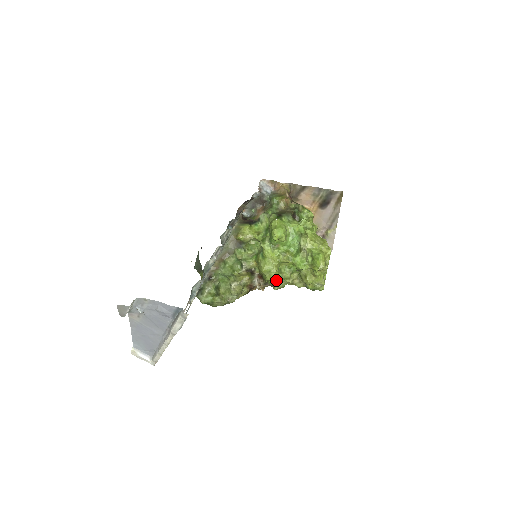
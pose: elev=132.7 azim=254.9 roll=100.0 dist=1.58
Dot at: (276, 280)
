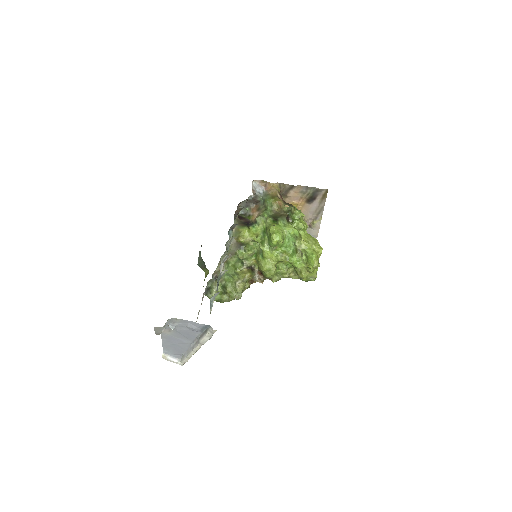
Dot at: (274, 274)
